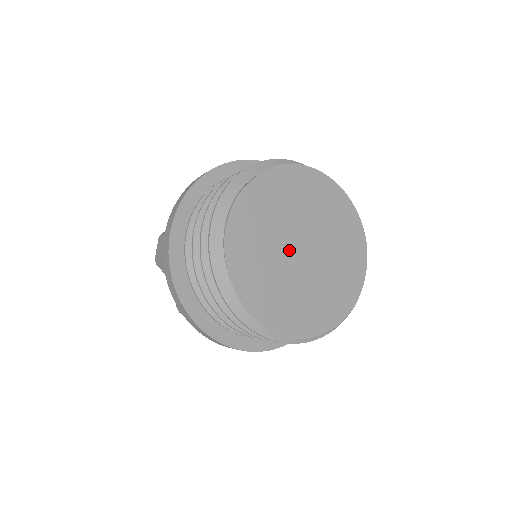
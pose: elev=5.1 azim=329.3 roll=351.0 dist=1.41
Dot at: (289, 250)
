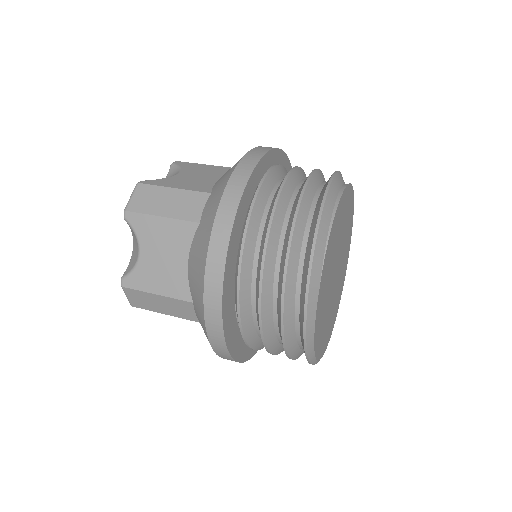
Dot at: (335, 268)
